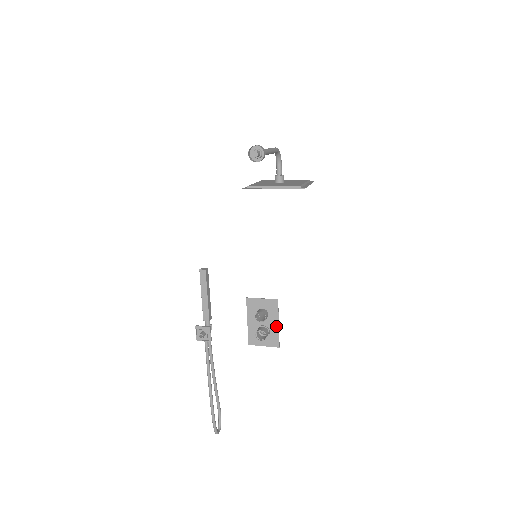
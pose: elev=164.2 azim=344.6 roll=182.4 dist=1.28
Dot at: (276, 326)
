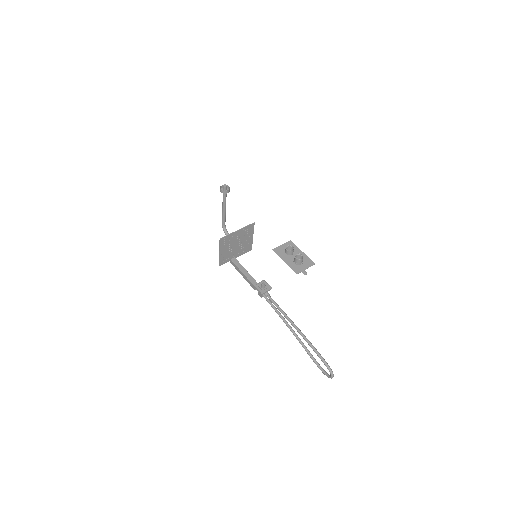
Dot at: (302, 254)
